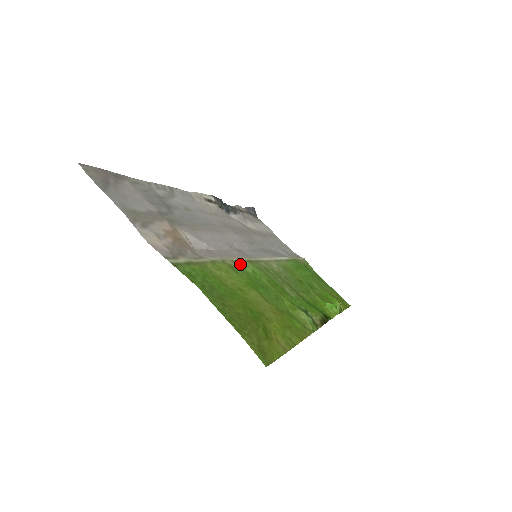
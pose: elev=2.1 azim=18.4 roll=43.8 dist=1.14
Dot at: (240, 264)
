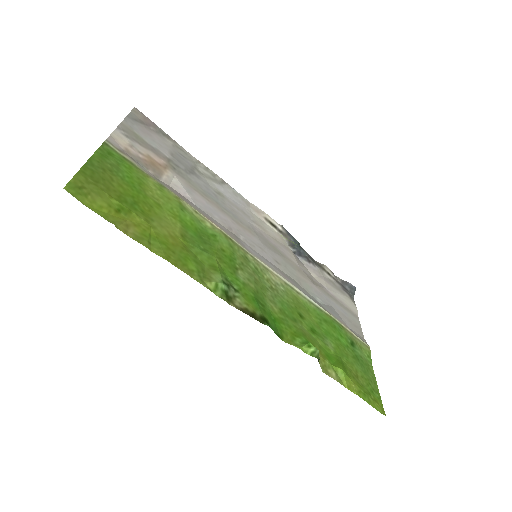
Dot at: (205, 221)
